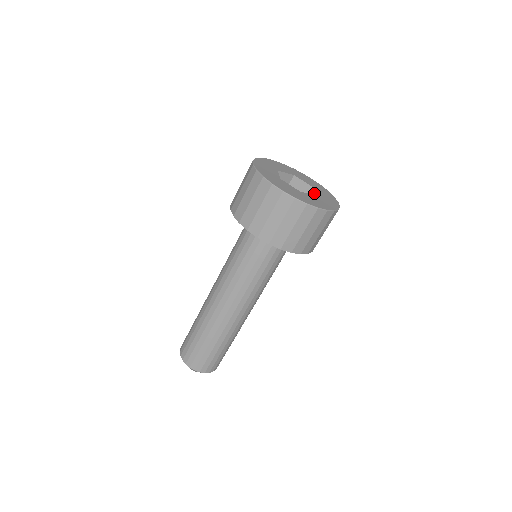
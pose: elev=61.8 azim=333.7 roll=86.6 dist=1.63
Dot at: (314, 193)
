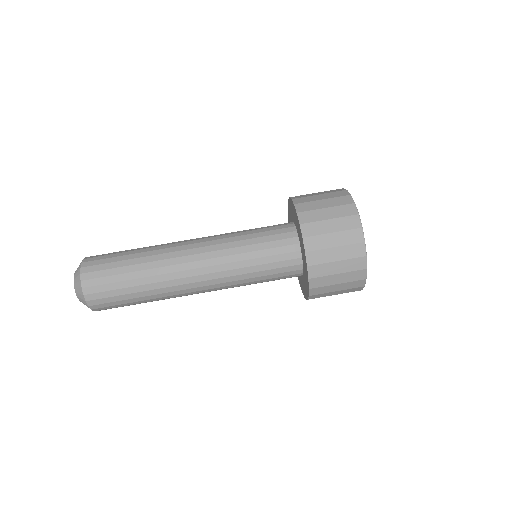
Dot at: occluded
